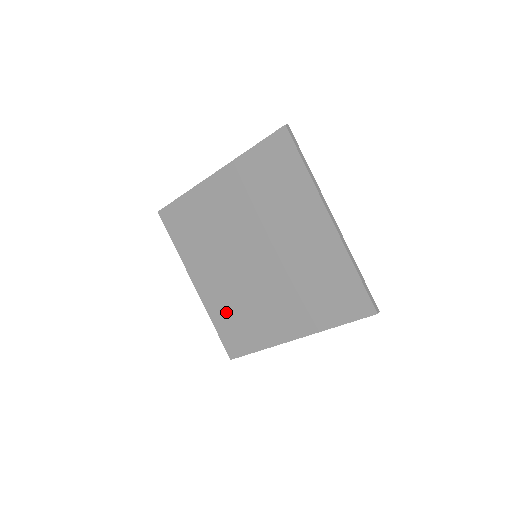
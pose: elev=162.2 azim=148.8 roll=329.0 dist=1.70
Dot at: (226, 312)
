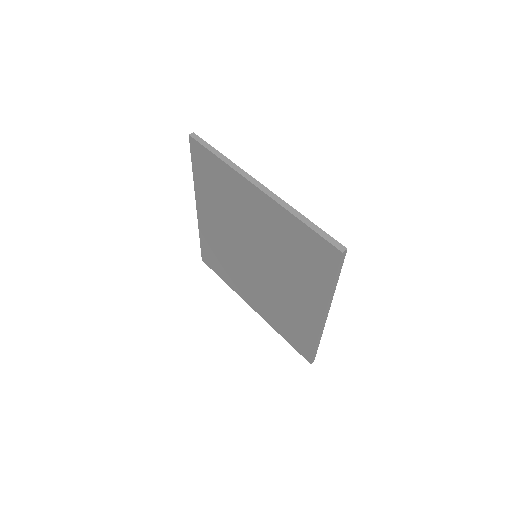
Dot at: (278, 319)
